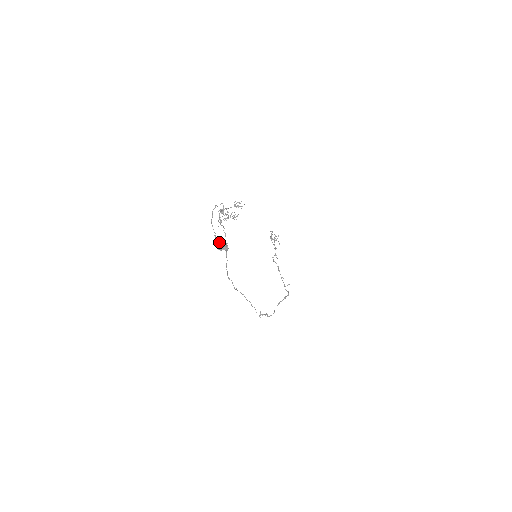
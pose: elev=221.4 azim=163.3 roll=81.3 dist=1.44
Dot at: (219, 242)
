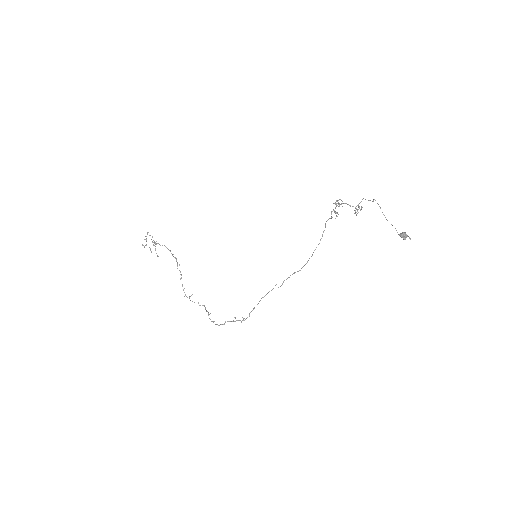
Dot at: (405, 232)
